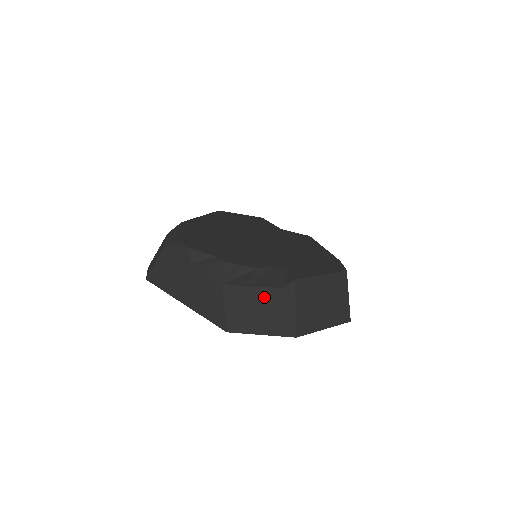
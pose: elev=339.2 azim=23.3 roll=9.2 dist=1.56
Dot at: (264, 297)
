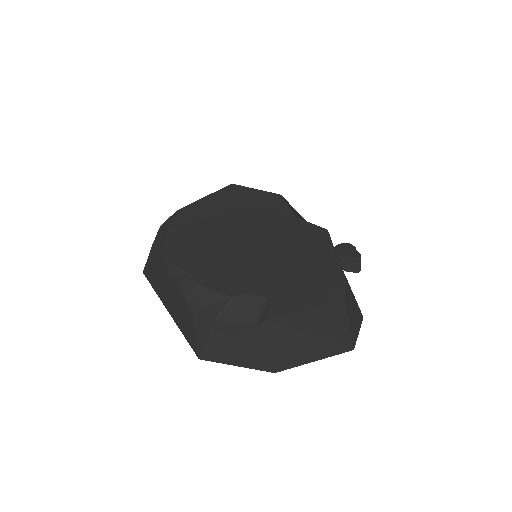
Dot at: (235, 332)
